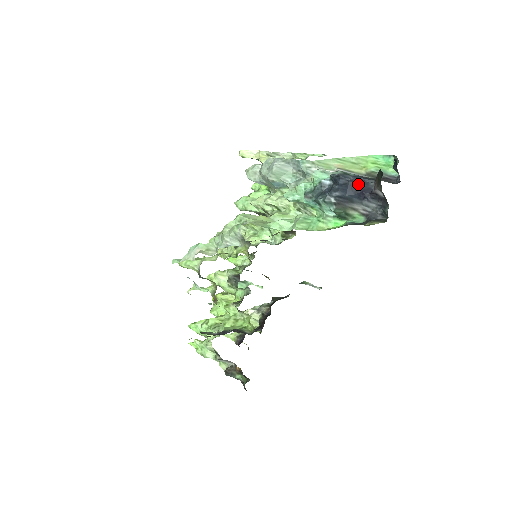
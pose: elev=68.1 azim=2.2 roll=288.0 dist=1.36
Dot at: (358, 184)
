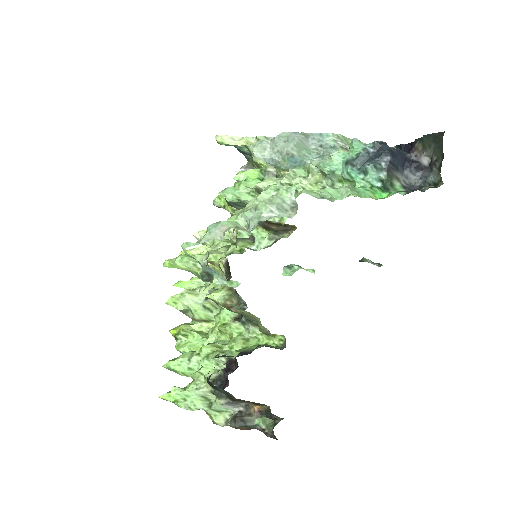
Dot at: (399, 153)
